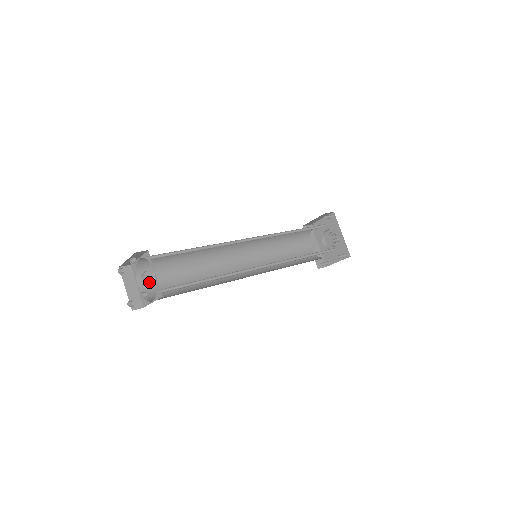
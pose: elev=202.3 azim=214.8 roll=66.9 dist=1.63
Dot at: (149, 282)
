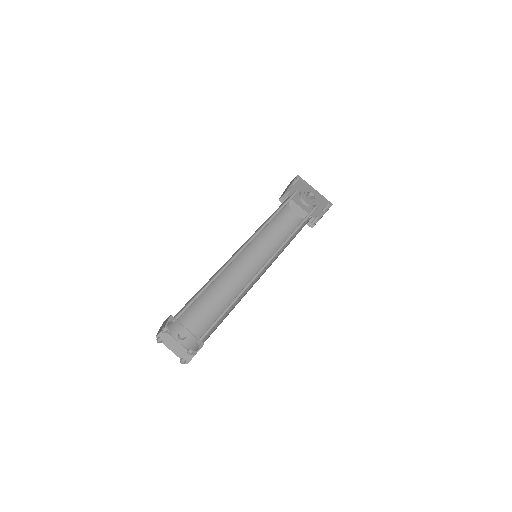
Dot at: (186, 333)
